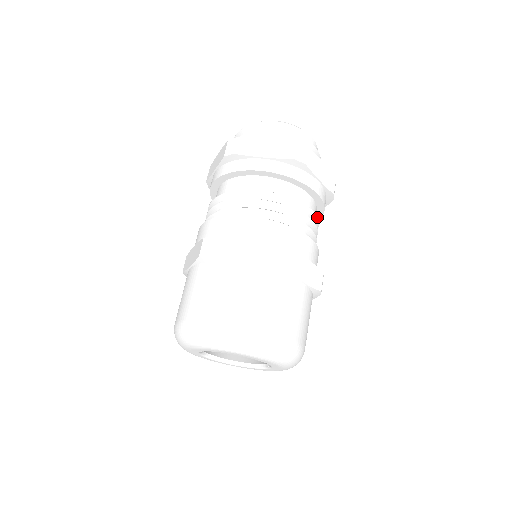
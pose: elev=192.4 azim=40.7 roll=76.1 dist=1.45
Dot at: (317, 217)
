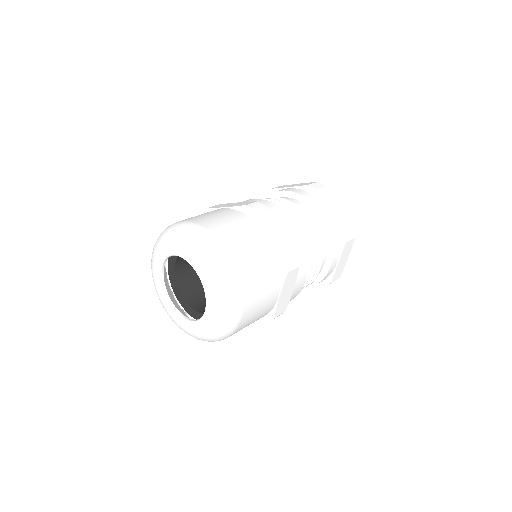
Dot at: (317, 232)
